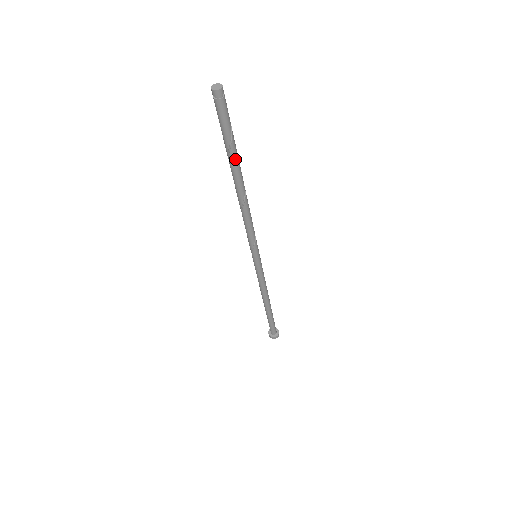
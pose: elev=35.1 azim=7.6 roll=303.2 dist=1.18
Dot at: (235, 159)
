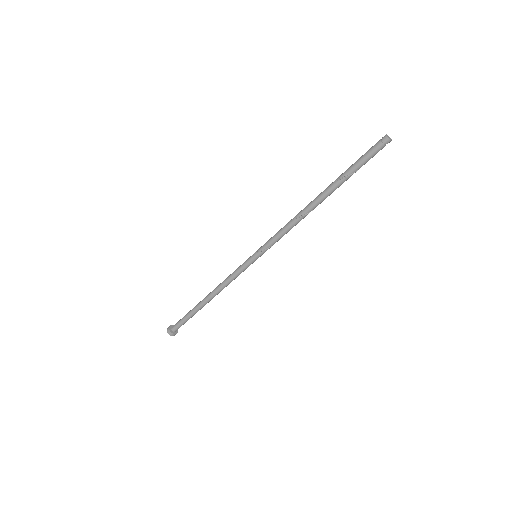
Dot at: occluded
